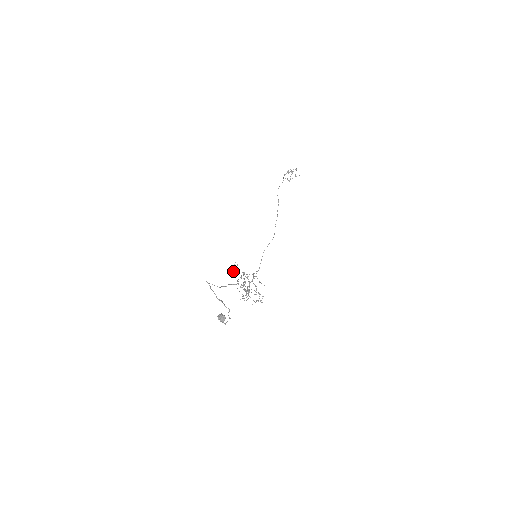
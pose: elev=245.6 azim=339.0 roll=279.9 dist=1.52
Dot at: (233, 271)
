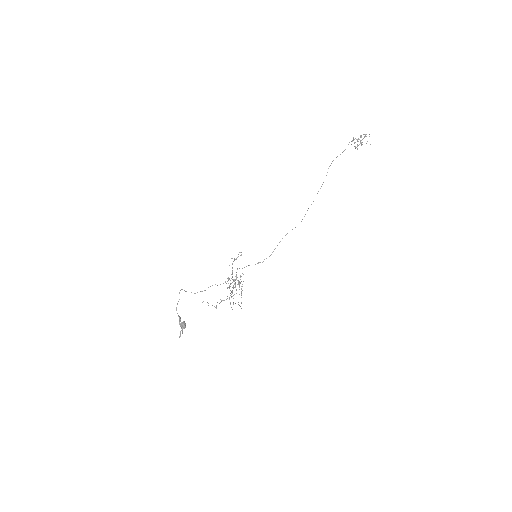
Dot at: (232, 263)
